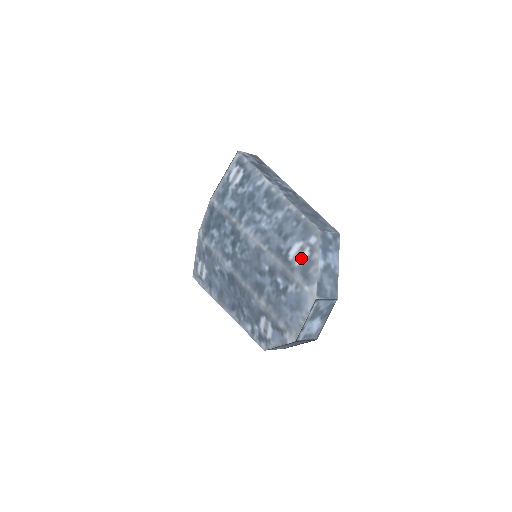
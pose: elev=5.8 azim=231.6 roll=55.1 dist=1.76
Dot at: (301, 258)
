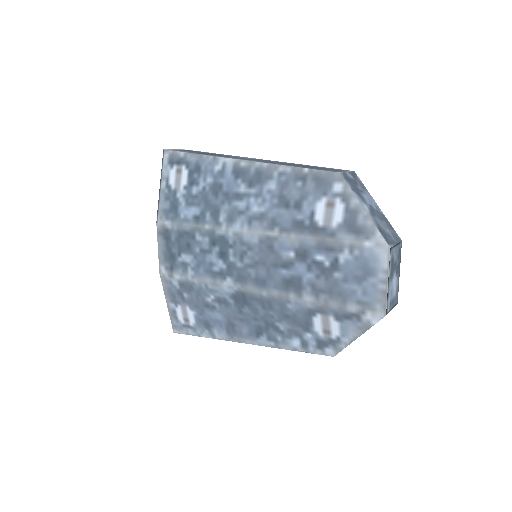
Dot at: (336, 215)
